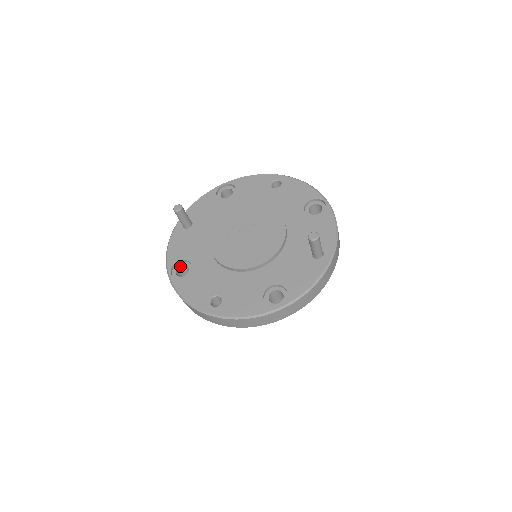
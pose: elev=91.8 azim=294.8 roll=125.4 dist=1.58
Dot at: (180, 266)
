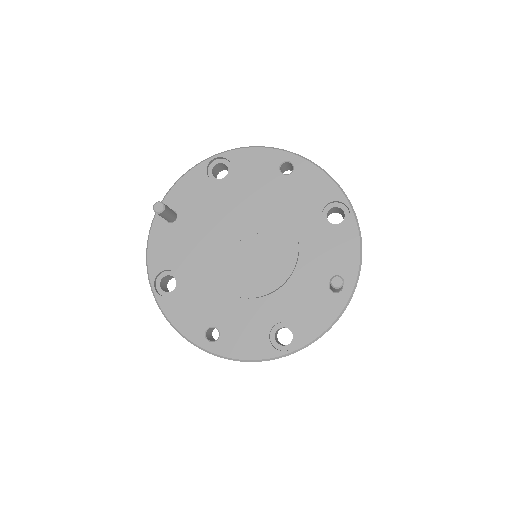
Dot at: (165, 276)
